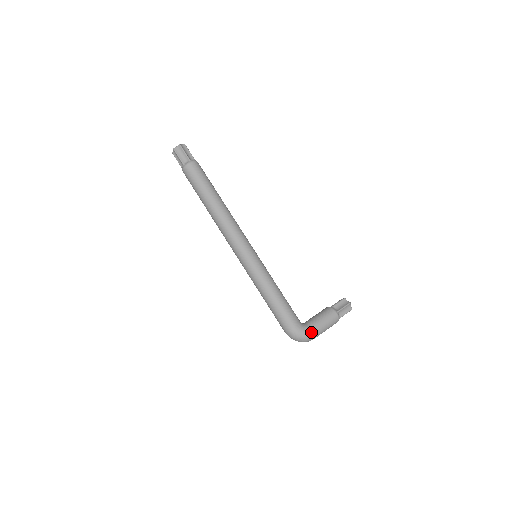
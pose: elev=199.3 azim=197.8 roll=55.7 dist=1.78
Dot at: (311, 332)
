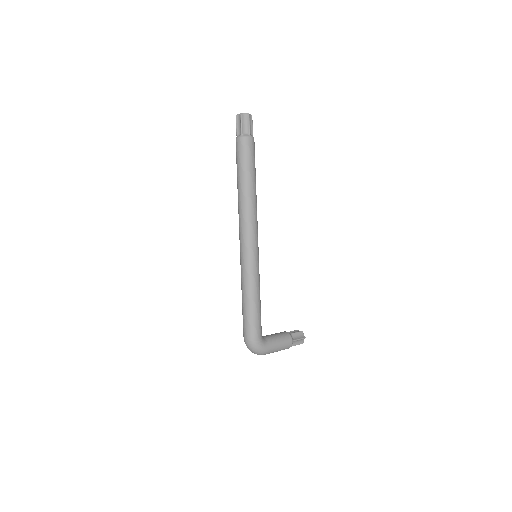
Dot at: (266, 349)
